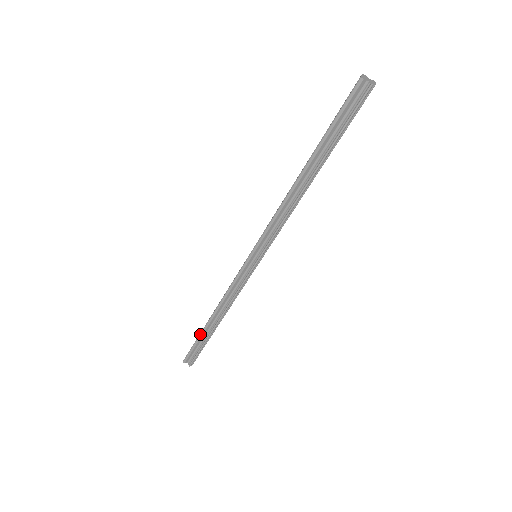
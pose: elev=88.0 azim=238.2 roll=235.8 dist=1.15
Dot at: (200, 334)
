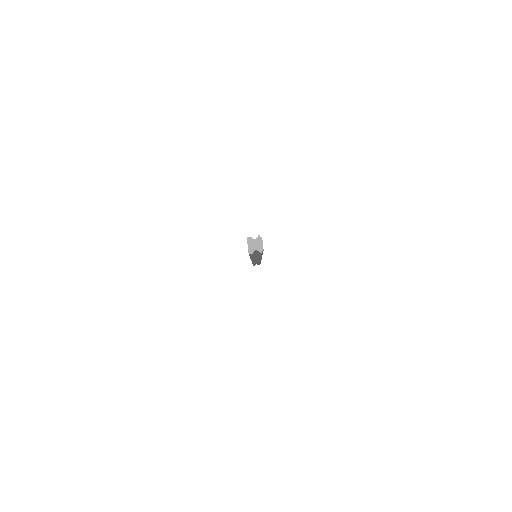
Dot at: occluded
